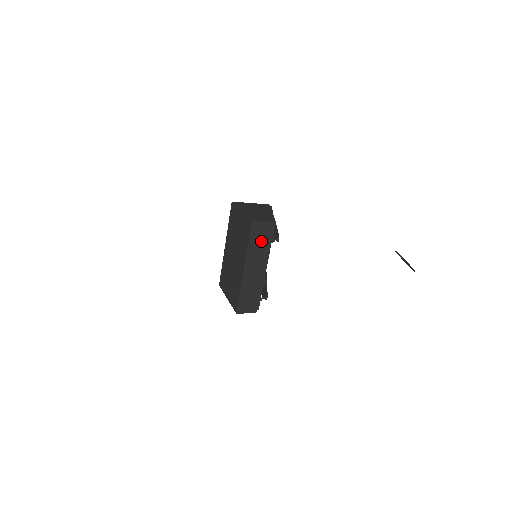
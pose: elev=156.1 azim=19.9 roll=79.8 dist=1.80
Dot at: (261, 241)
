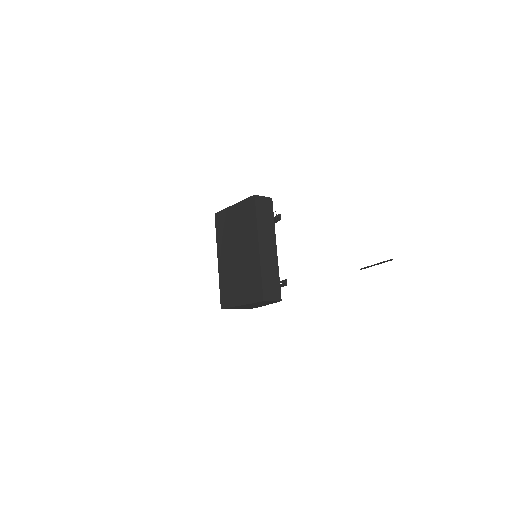
Dot at: (266, 217)
